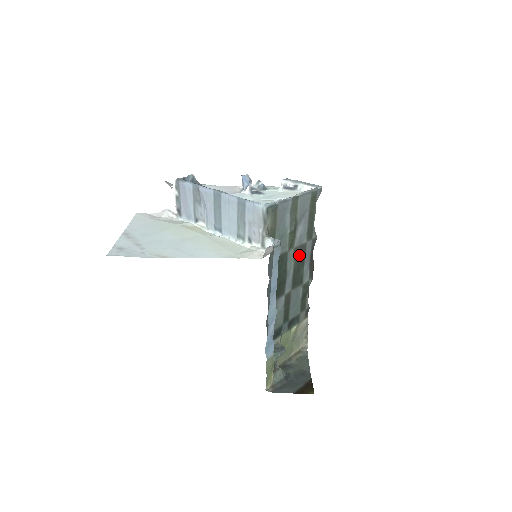
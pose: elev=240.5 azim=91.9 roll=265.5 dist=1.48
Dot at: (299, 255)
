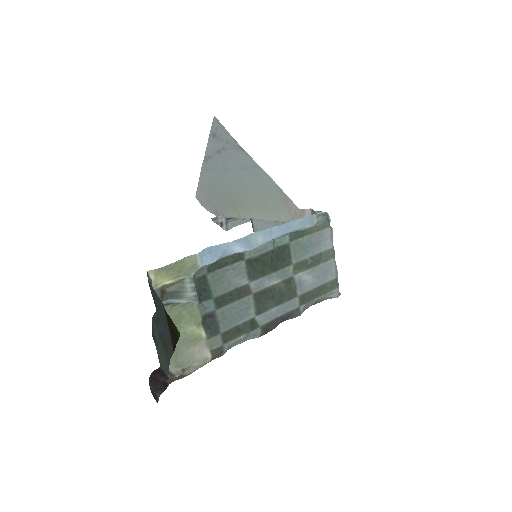
Dot at: (287, 289)
